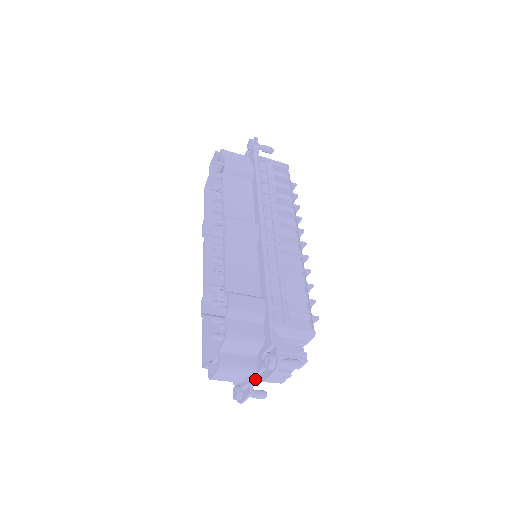
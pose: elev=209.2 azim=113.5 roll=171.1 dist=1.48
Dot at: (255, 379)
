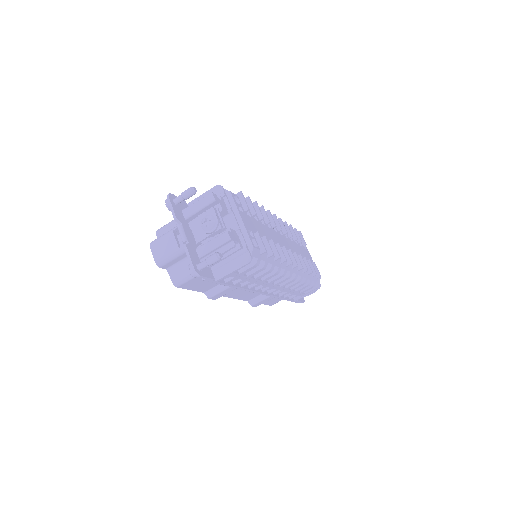
Dot at: occluded
